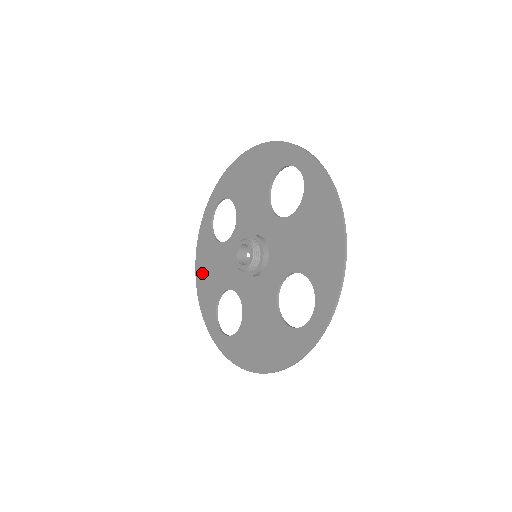
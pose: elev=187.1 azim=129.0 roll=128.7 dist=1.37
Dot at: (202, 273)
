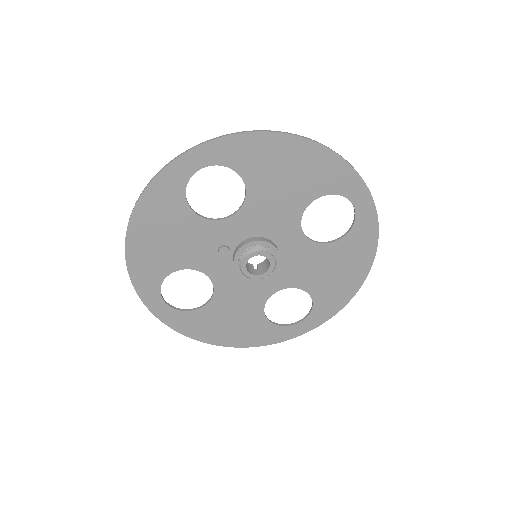
Dot at: (145, 235)
